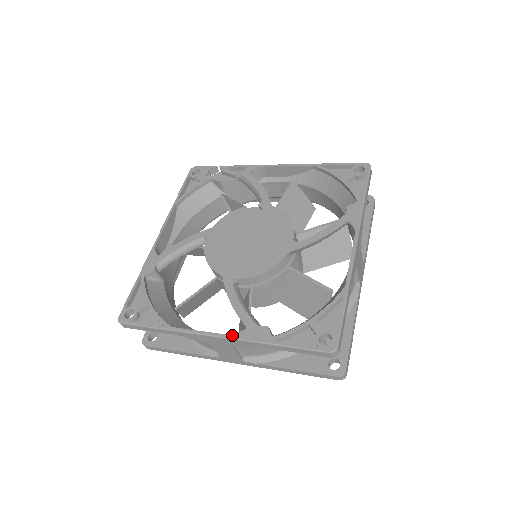
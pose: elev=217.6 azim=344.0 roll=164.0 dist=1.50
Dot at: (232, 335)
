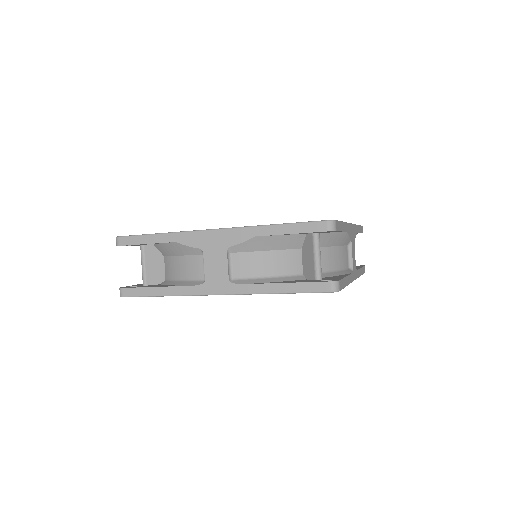
Dot at: (232, 227)
